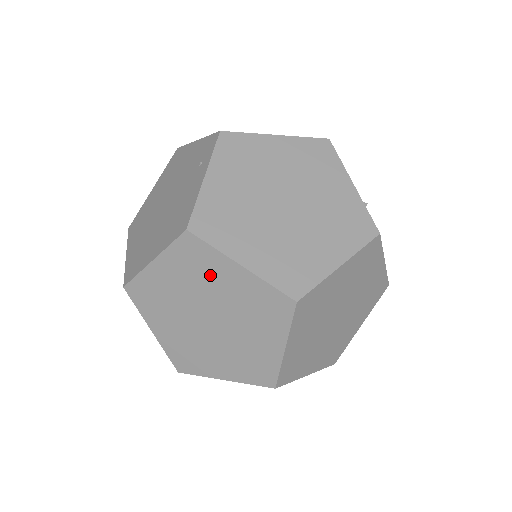
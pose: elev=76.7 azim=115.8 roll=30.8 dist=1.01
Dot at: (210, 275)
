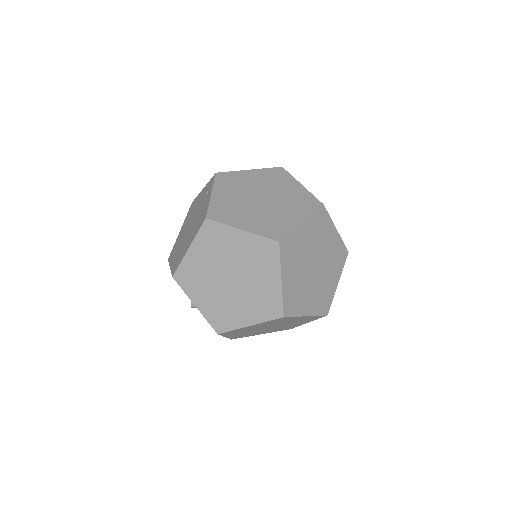
Dot at: (225, 244)
